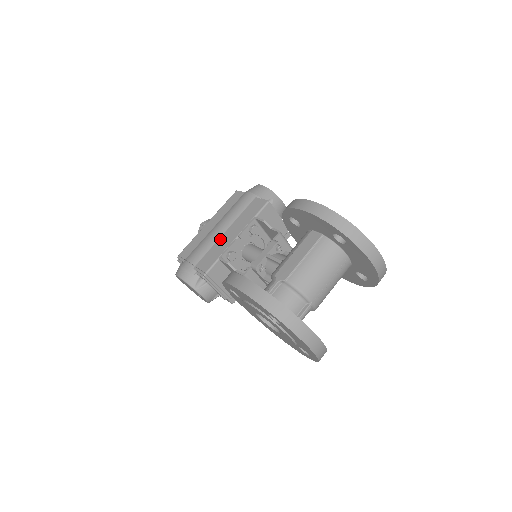
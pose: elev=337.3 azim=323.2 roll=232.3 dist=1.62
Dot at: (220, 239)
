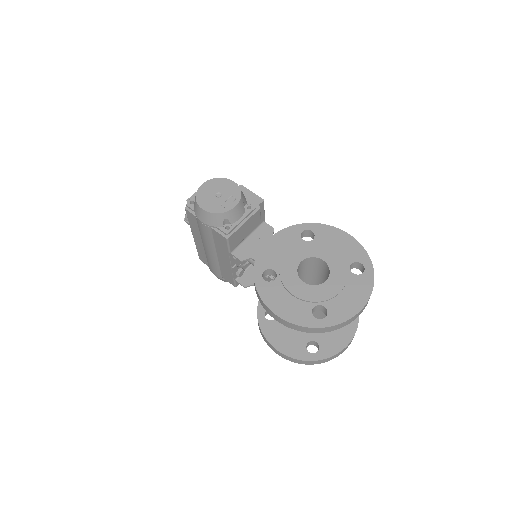
Dot at: (219, 261)
